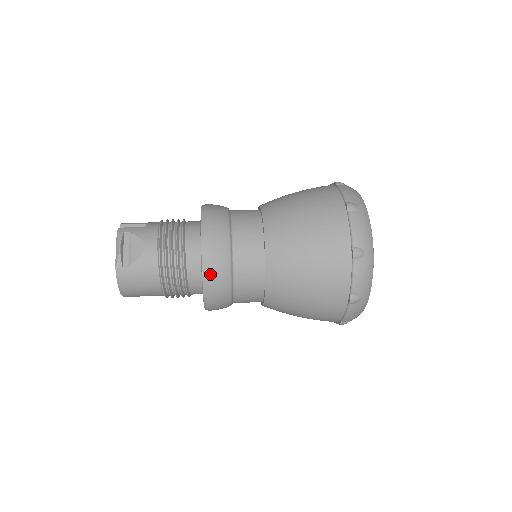
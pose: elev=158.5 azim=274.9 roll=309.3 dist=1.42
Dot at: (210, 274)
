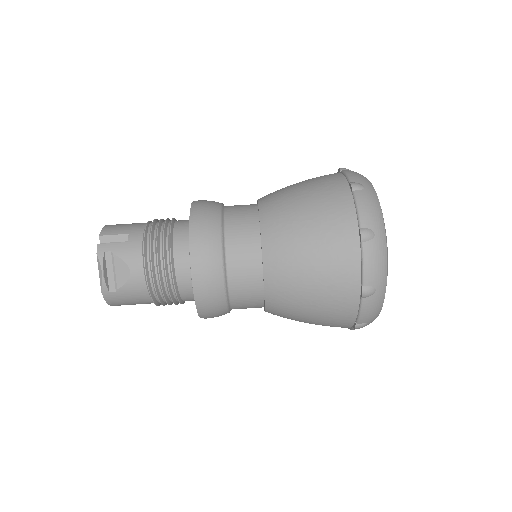
Dot at: (204, 304)
